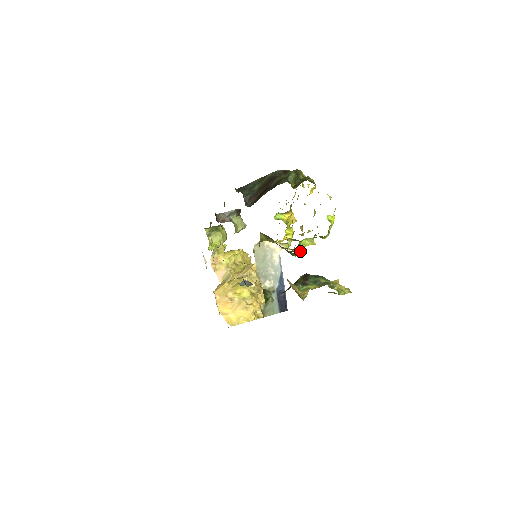
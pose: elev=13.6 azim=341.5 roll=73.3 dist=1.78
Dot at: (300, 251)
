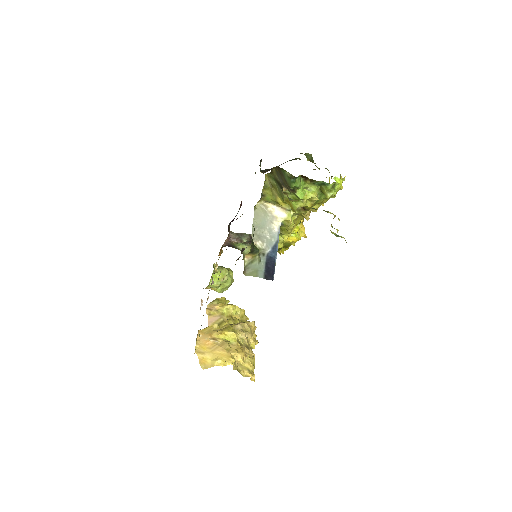
Dot at: (300, 186)
